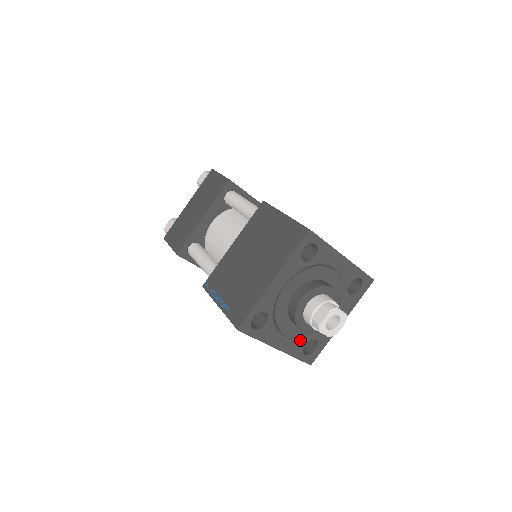
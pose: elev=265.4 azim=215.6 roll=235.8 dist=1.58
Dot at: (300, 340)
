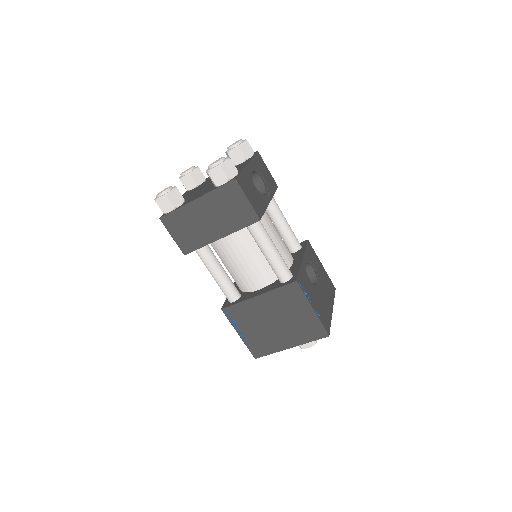
Dot at: occluded
